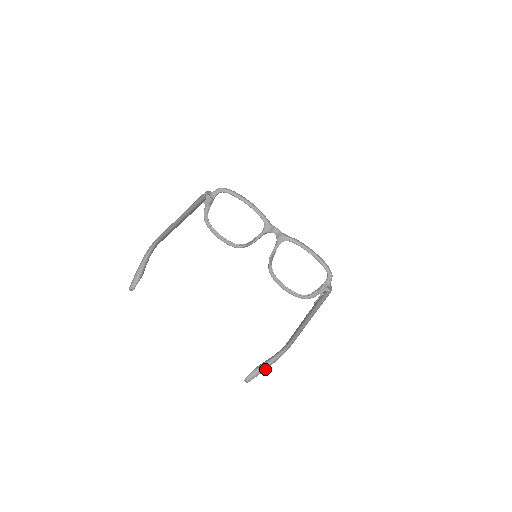
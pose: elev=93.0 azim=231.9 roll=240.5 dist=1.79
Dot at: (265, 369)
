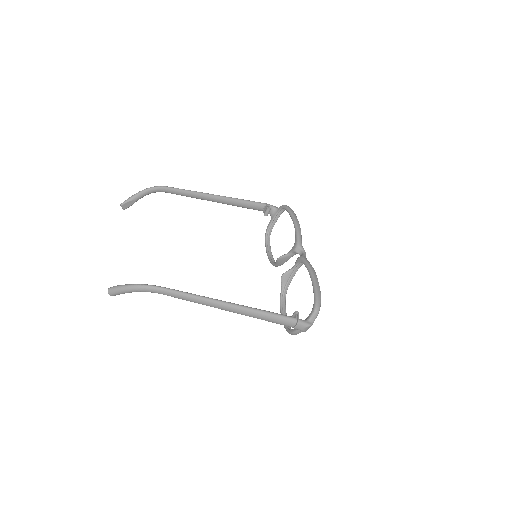
Dot at: (125, 290)
